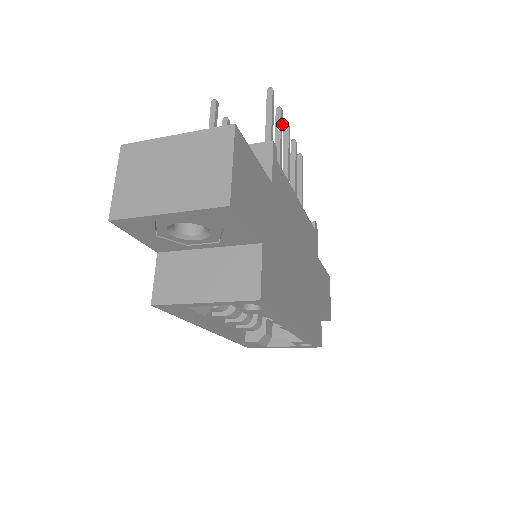
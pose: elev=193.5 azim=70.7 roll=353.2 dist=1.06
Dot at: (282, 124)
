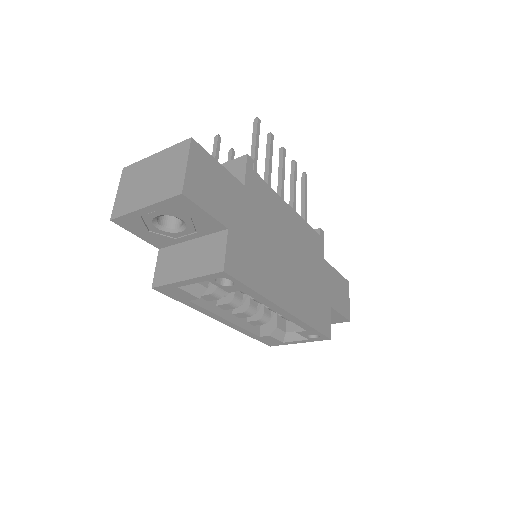
Dot at: occluded
